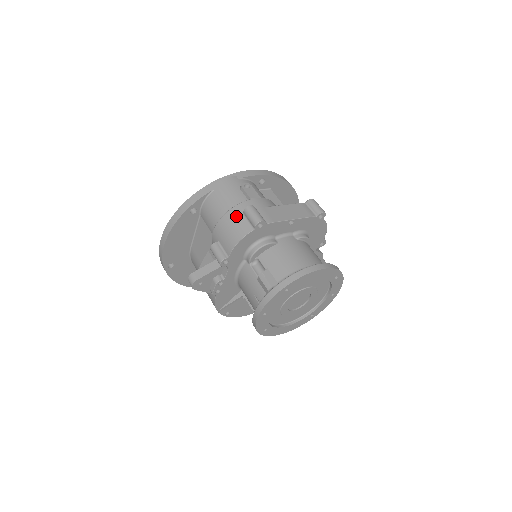
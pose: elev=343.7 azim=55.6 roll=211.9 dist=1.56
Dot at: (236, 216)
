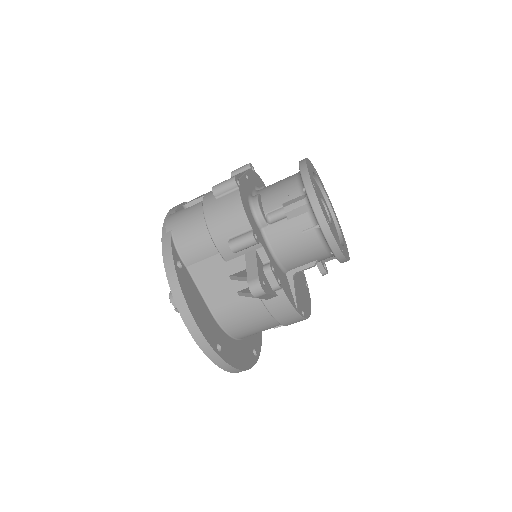
Dot at: (214, 205)
